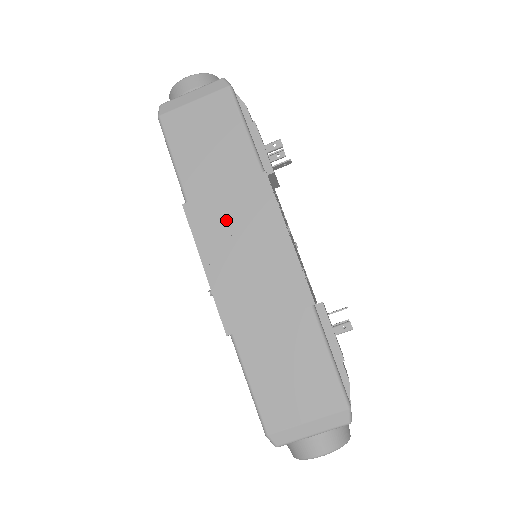
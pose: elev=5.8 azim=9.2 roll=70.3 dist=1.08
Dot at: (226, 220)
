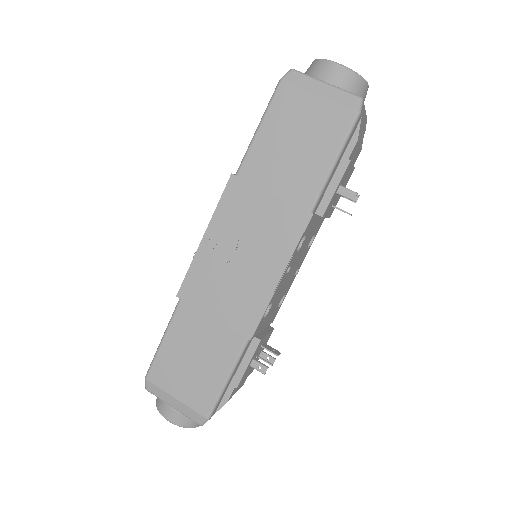
Dot at: (250, 219)
